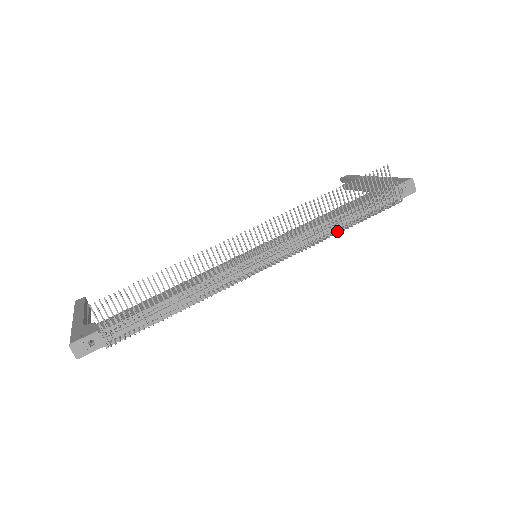
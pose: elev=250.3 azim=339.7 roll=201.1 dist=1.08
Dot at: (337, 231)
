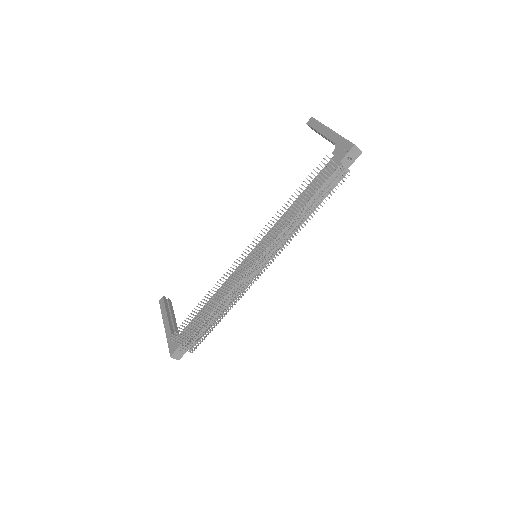
Dot at: (305, 224)
